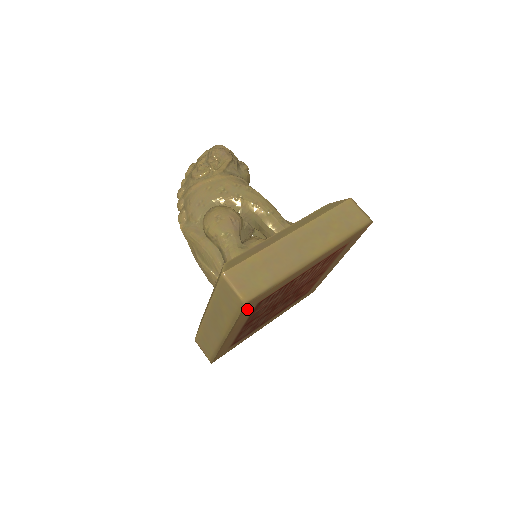
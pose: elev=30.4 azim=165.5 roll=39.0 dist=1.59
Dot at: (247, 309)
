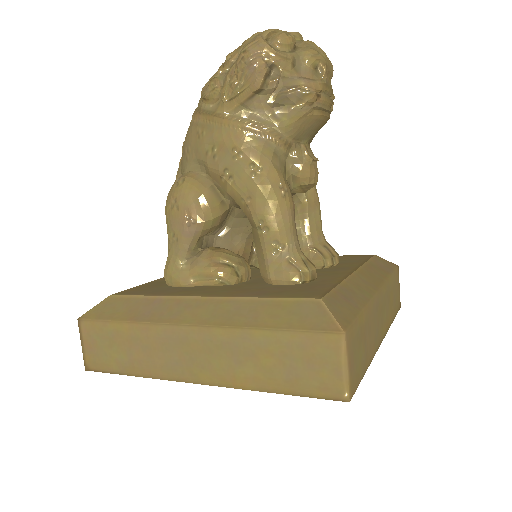
Dot at: occluded
